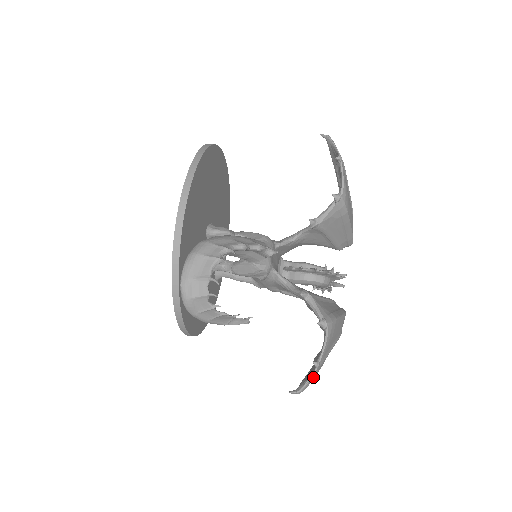
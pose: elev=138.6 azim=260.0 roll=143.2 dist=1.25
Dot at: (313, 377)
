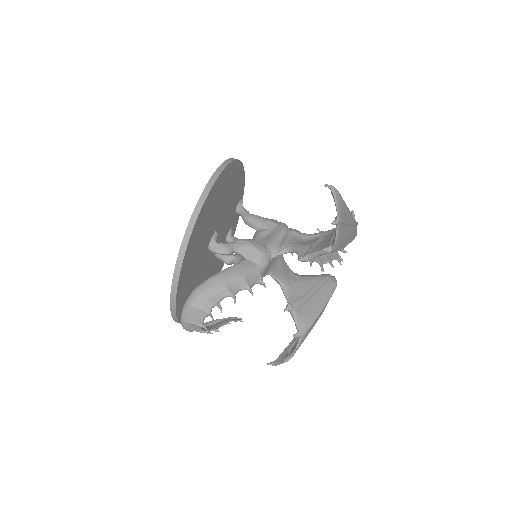
Dot at: occluded
